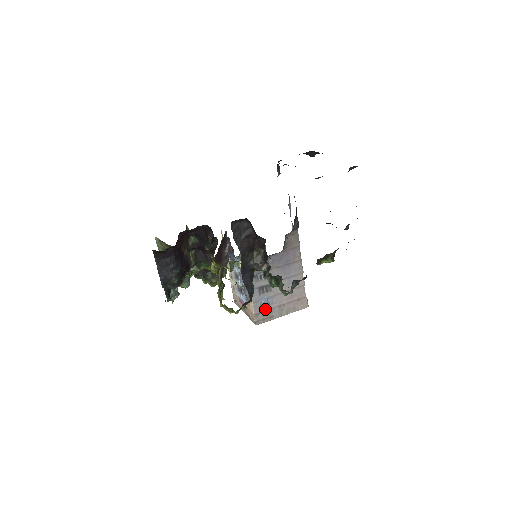
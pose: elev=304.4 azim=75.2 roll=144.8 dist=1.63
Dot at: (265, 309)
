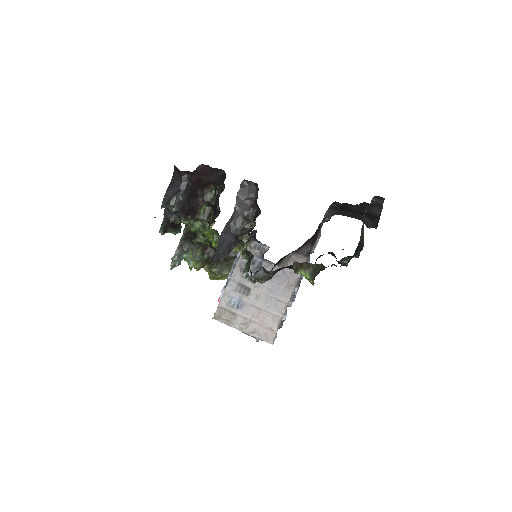
Dot at: (231, 309)
